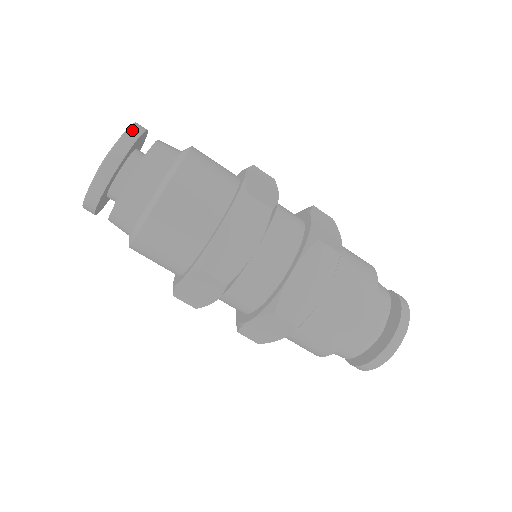
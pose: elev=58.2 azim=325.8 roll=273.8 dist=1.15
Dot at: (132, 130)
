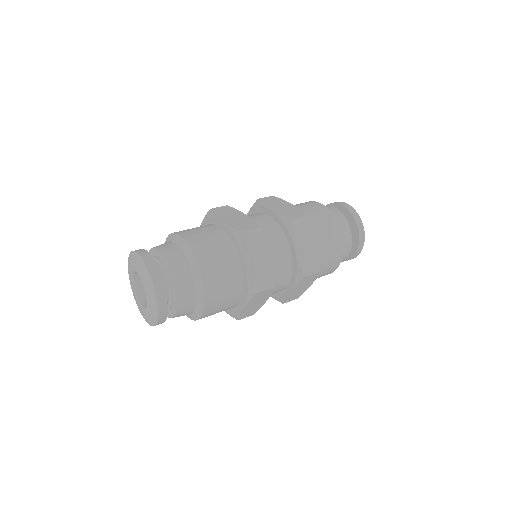
Dot at: (159, 297)
